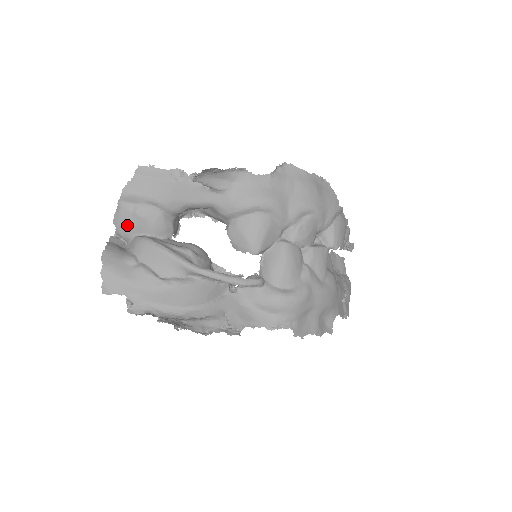
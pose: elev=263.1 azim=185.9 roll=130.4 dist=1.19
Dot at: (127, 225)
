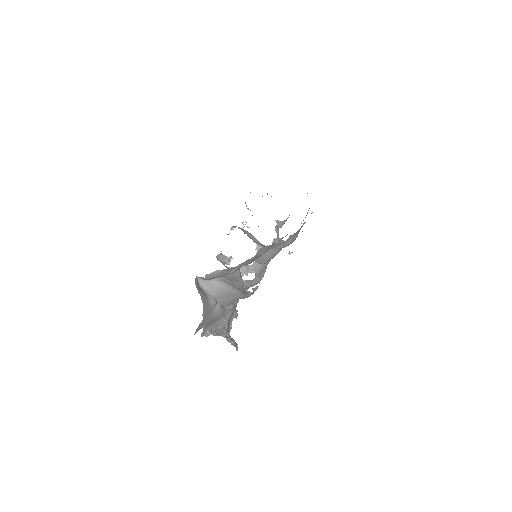
Dot at: (218, 277)
